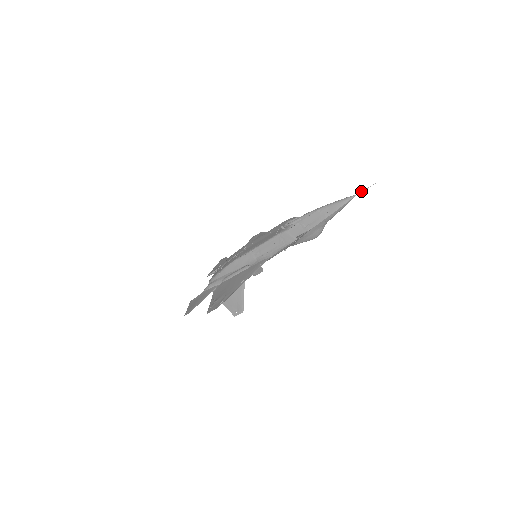
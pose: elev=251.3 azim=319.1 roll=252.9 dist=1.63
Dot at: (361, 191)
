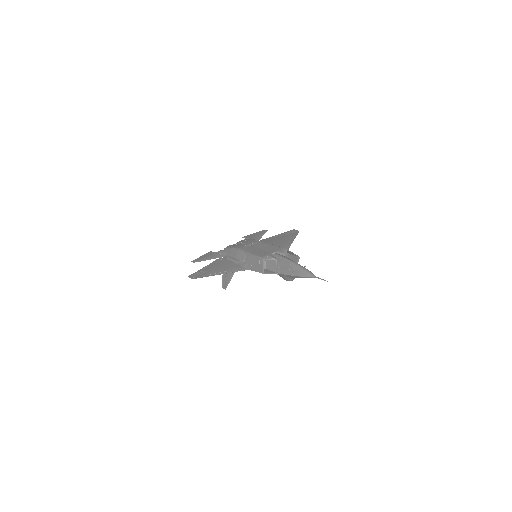
Dot at: (319, 278)
